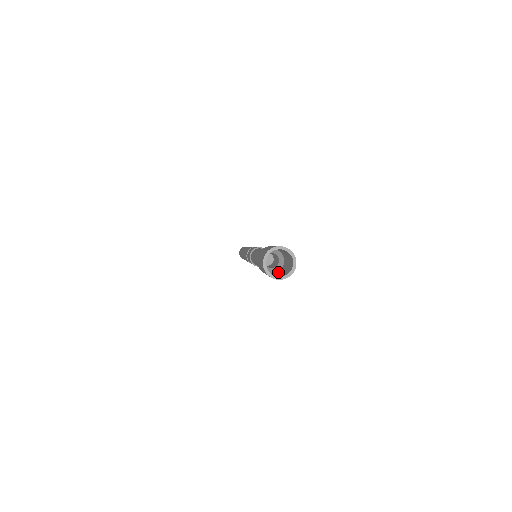
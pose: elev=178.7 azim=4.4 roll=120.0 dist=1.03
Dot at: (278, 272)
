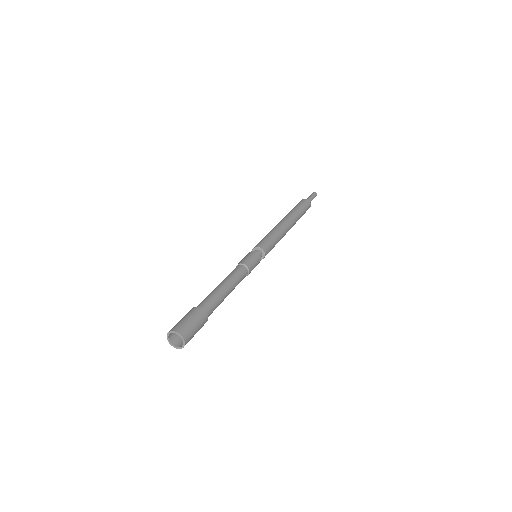
Dot at: (198, 328)
